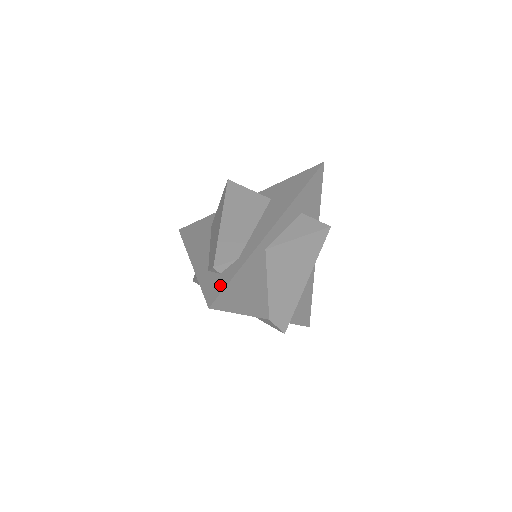
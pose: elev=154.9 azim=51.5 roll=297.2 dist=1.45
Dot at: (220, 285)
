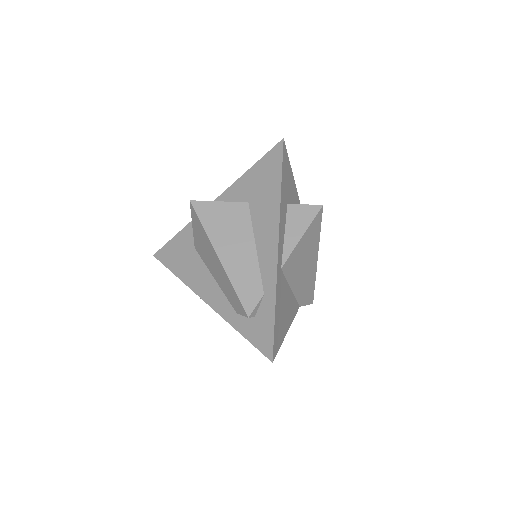
Dot at: (266, 332)
